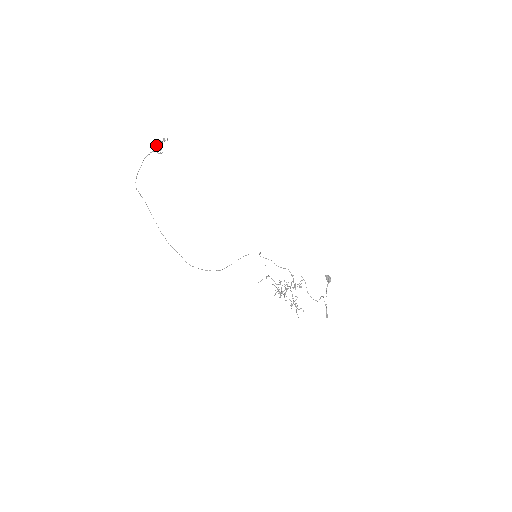
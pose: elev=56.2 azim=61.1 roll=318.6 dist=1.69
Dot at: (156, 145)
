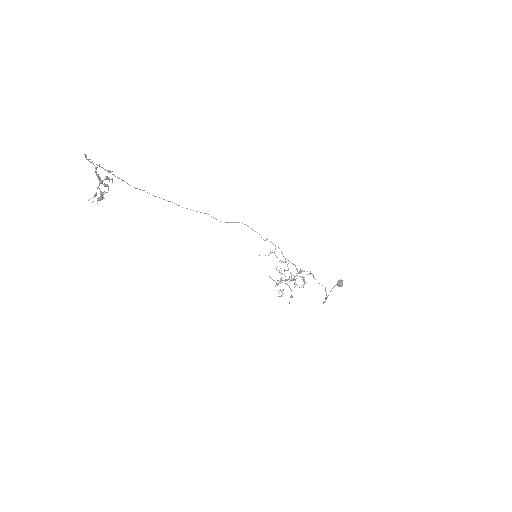
Dot at: occluded
